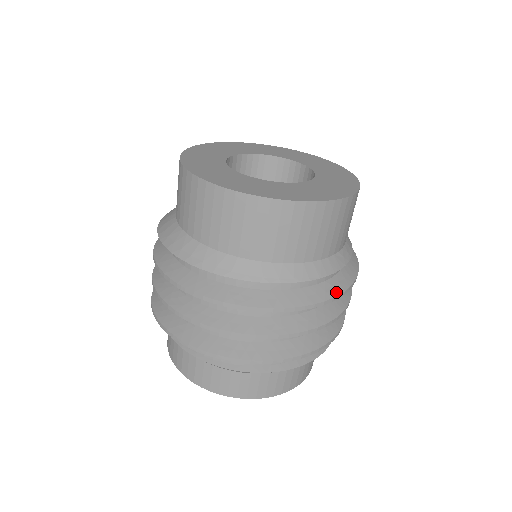
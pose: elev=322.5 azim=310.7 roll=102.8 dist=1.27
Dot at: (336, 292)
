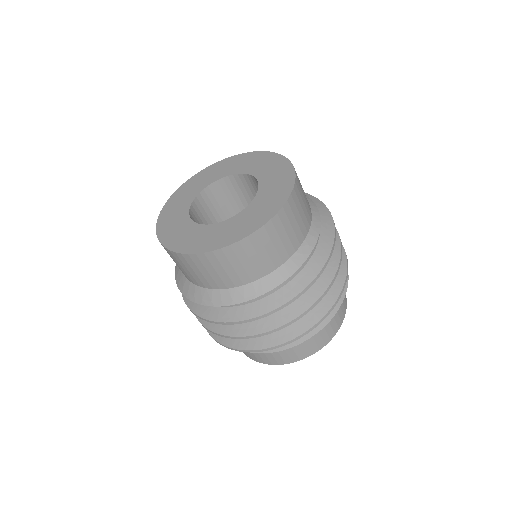
Dot at: (302, 287)
